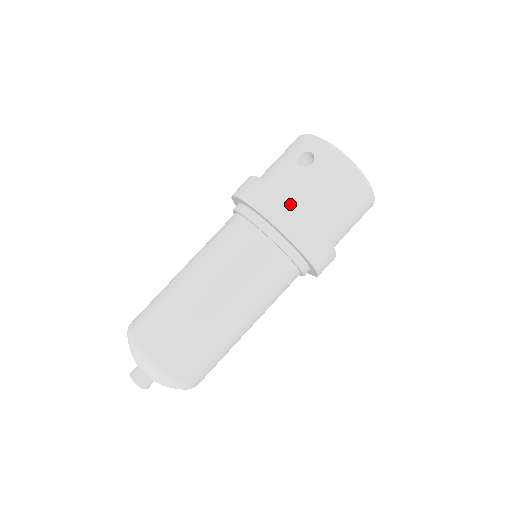
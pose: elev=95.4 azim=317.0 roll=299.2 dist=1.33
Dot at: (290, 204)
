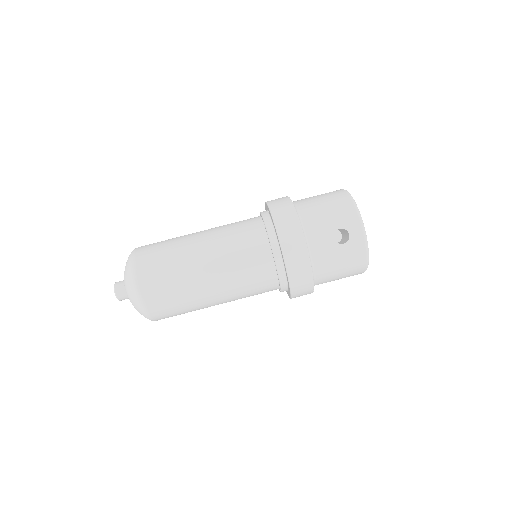
Dot at: (308, 268)
